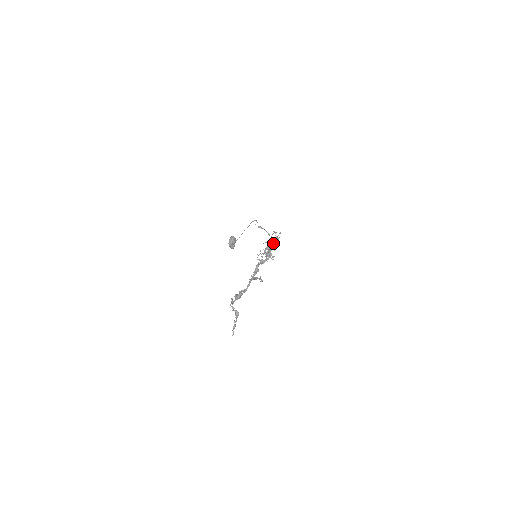
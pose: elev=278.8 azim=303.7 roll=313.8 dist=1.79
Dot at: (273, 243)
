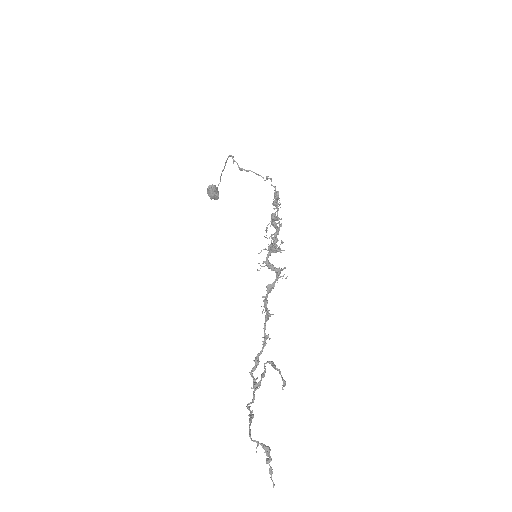
Dot at: (275, 239)
